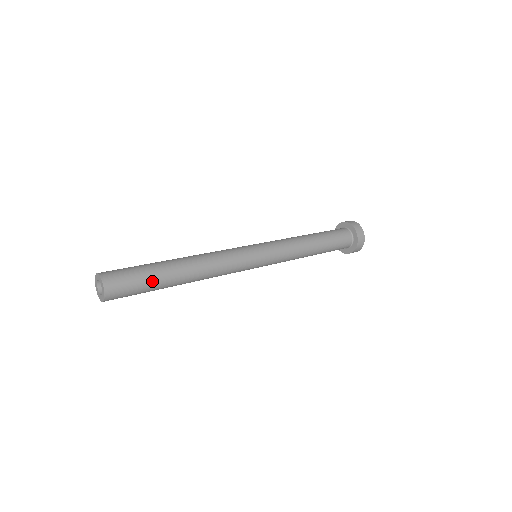
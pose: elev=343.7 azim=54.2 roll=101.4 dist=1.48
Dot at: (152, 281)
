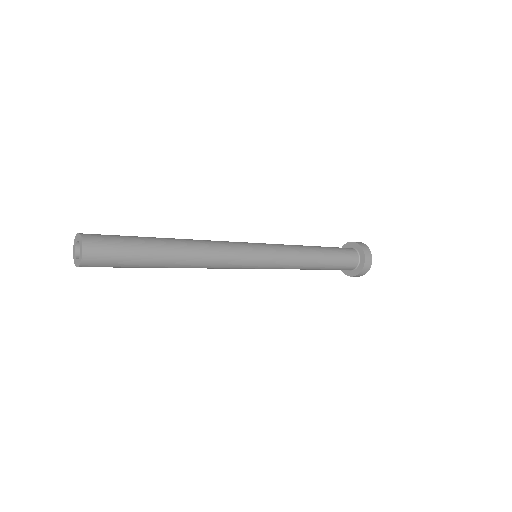
Dot at: (139, 255)
